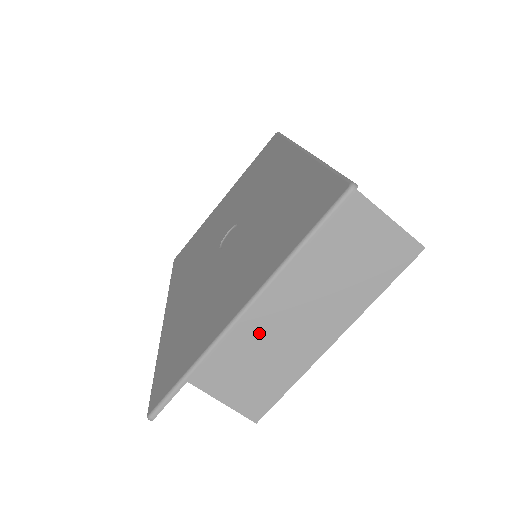
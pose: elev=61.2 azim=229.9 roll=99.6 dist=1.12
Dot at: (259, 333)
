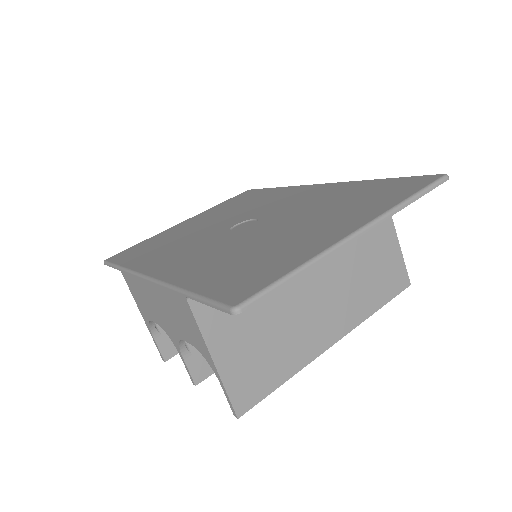
Dot at: (286, 304)
